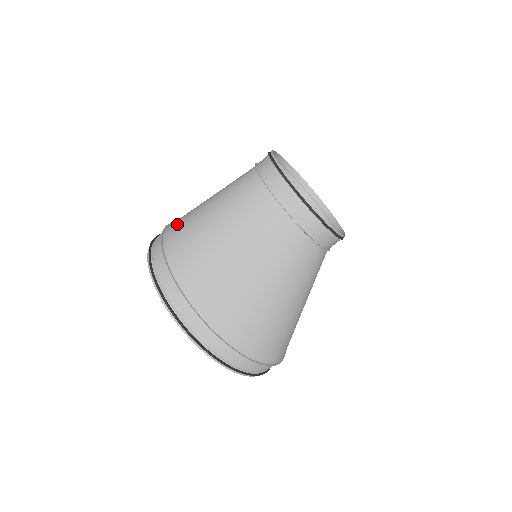
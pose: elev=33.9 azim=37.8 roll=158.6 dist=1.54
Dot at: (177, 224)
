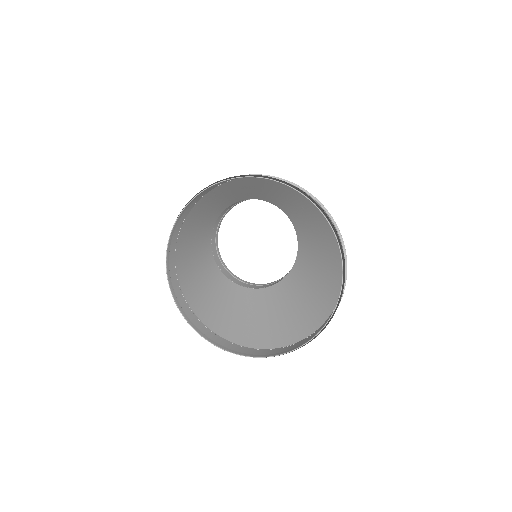
Dot at: (242, 181)
